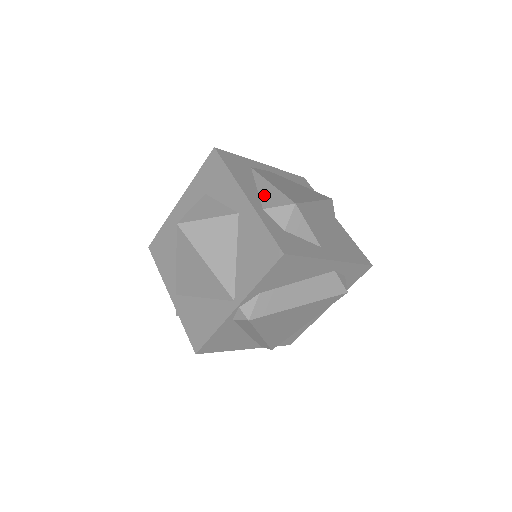
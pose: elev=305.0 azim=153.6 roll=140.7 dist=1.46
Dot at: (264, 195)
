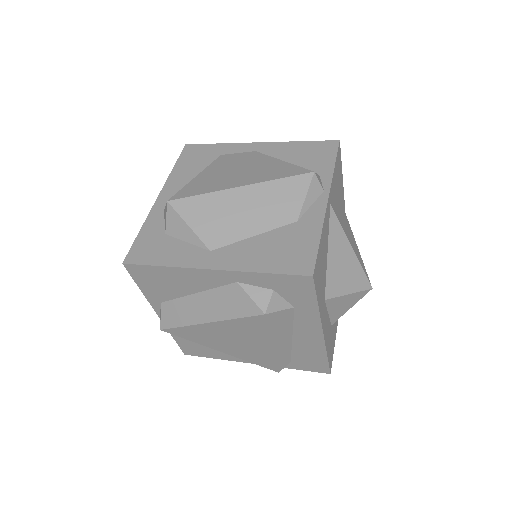
Dot at: occluded
